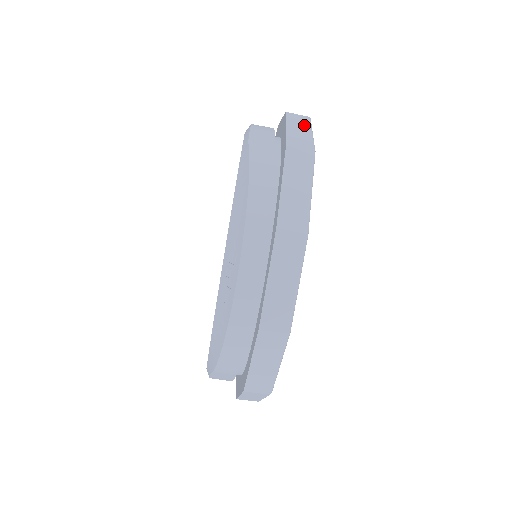
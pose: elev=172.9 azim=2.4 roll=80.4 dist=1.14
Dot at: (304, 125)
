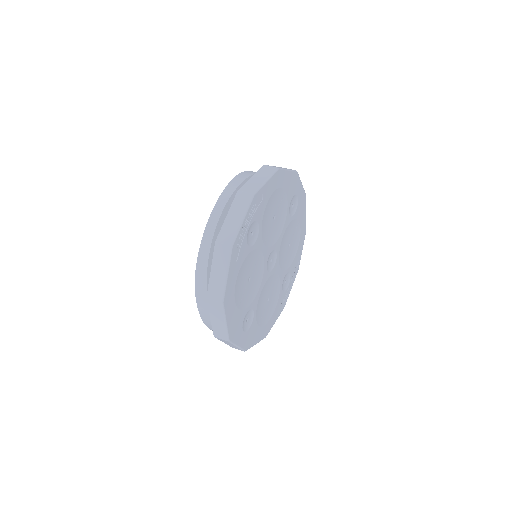
Dot at: occluded
